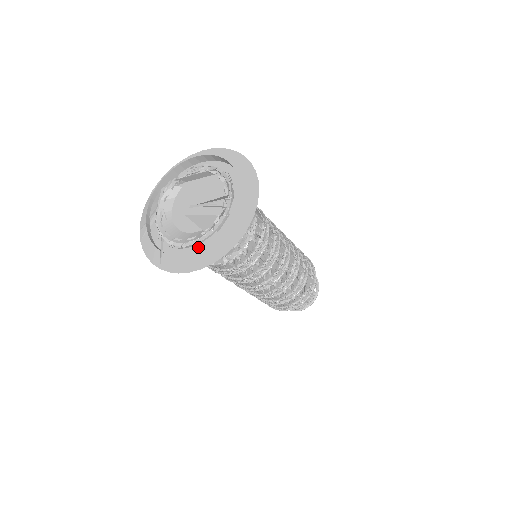
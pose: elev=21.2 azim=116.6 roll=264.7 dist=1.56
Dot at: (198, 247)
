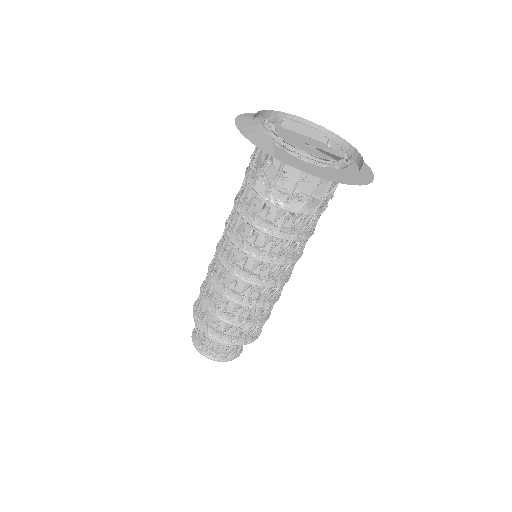
Dot at: (320, 167)
